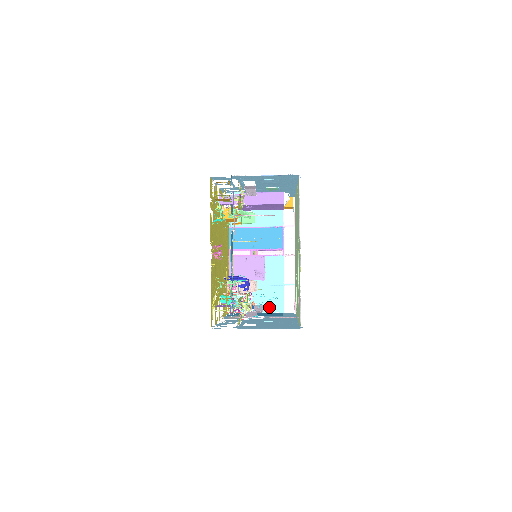
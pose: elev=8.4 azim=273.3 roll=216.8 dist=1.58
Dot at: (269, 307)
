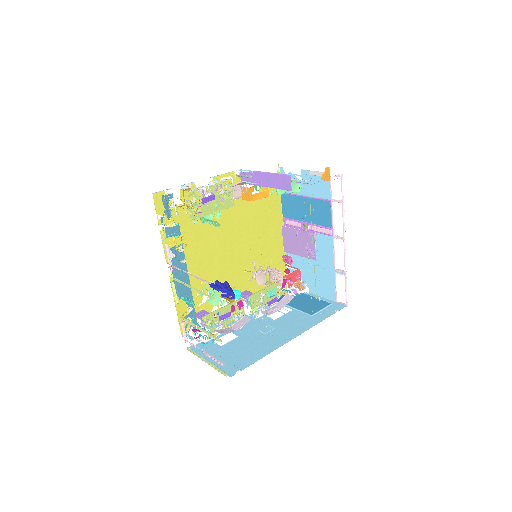
Dot at: (322, 291)
